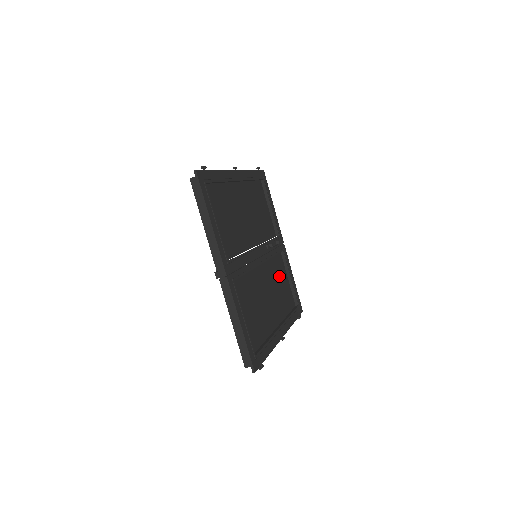
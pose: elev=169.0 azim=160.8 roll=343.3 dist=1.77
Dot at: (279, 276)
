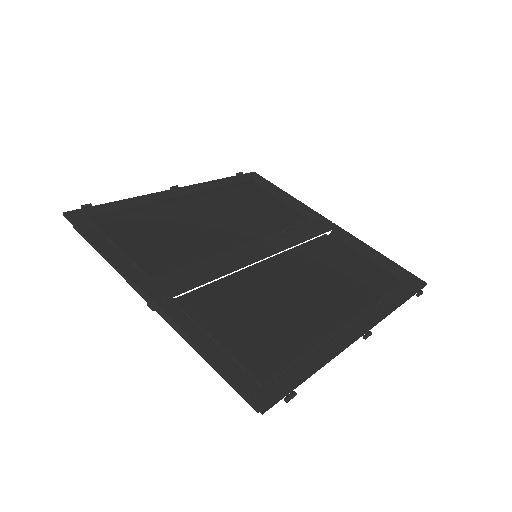
Dot at: (335, 261)
